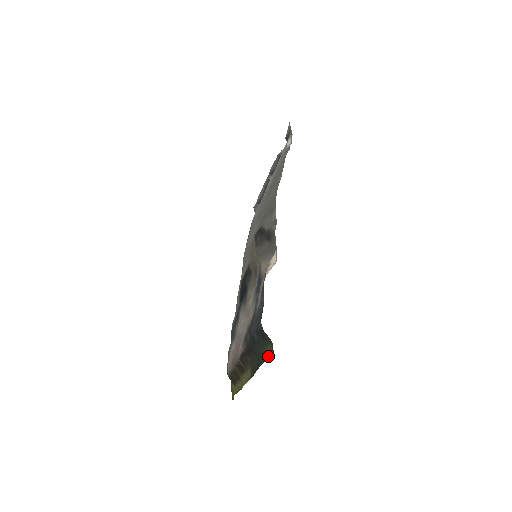
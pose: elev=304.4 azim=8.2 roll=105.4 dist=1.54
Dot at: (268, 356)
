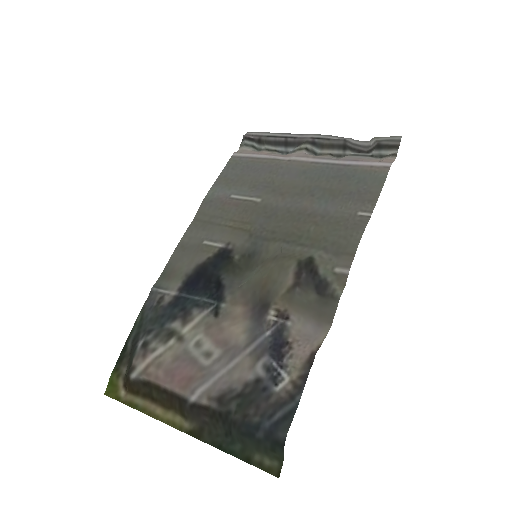
Dot at: (260, 466)
